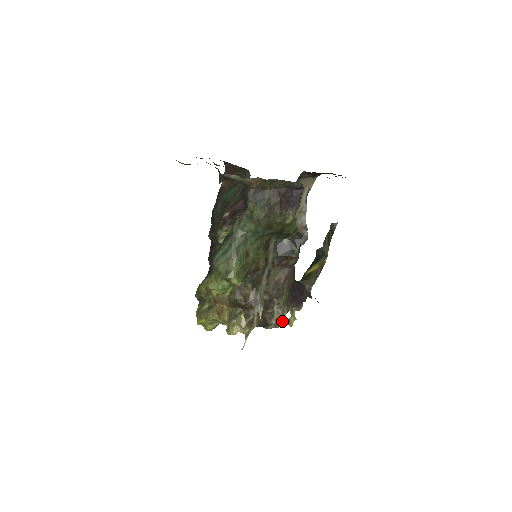
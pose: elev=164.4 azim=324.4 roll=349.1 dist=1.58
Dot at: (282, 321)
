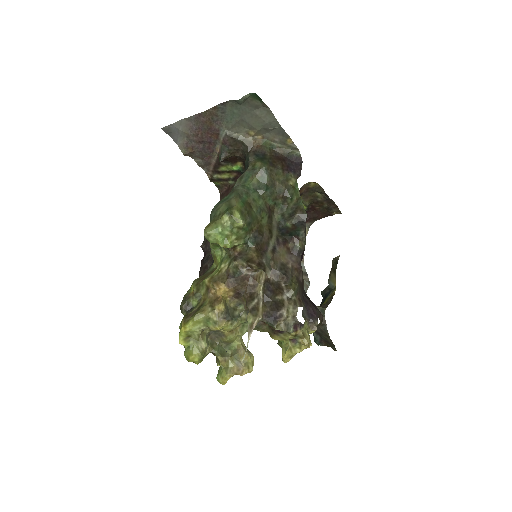
Dot at: (295, 313)
